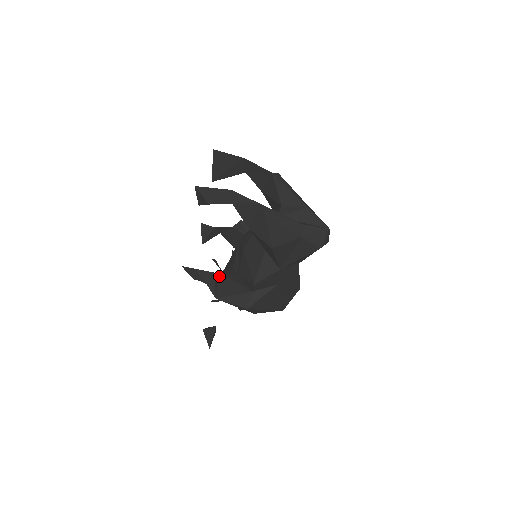
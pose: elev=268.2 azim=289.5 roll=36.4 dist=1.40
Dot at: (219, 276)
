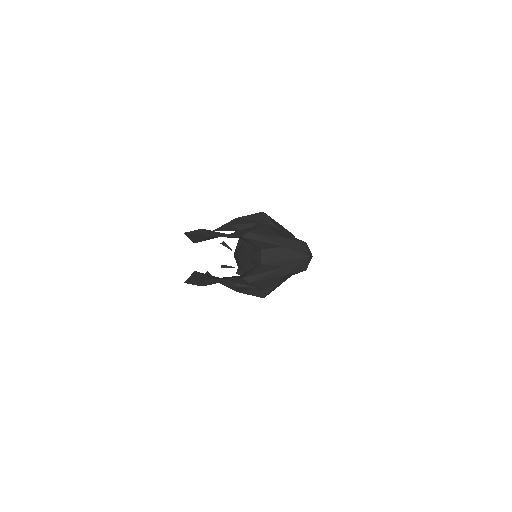
Dot at: occluded
